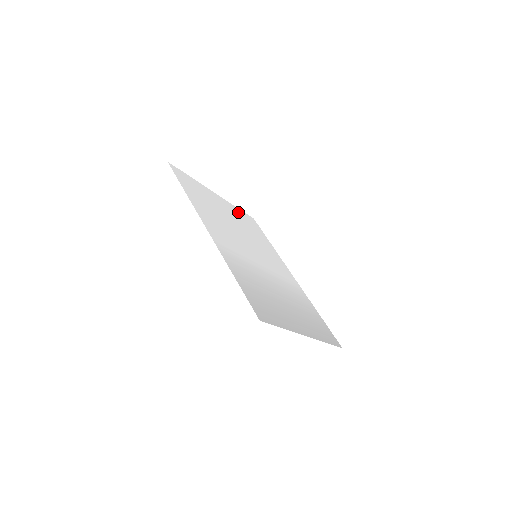
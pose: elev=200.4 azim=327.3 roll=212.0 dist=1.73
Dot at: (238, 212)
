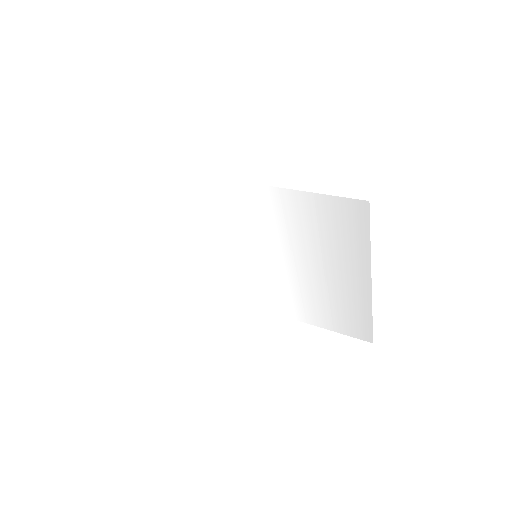
Dot at: (187, 262)
